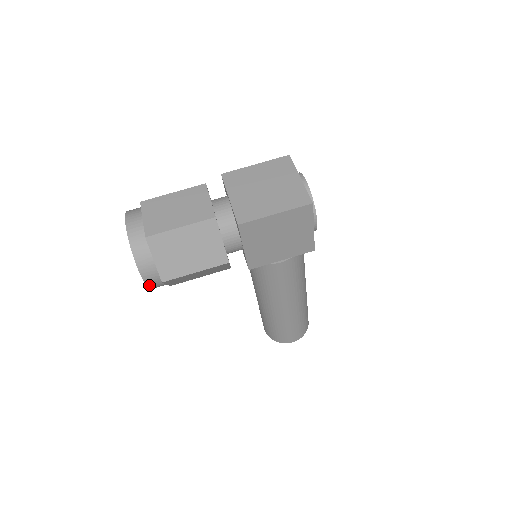
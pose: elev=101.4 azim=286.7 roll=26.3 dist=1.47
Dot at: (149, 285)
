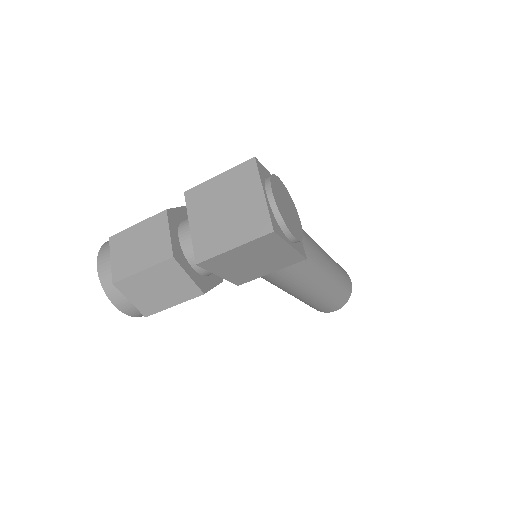
Dot at: (138, 316)
